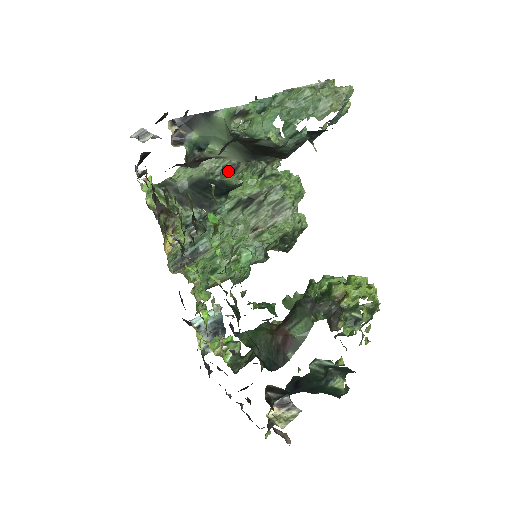
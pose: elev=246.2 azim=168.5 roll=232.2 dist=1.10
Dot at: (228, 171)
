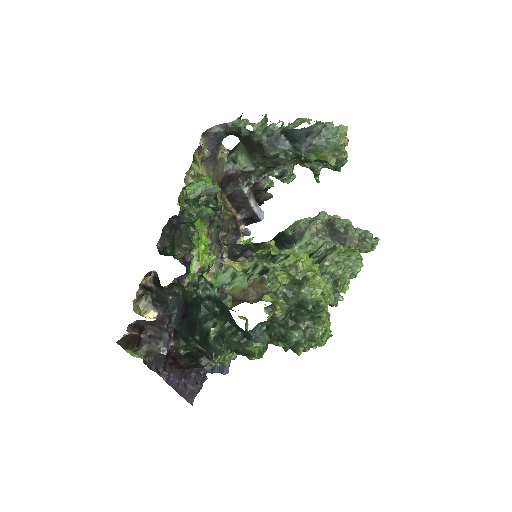
Dot at: (298, 235)
